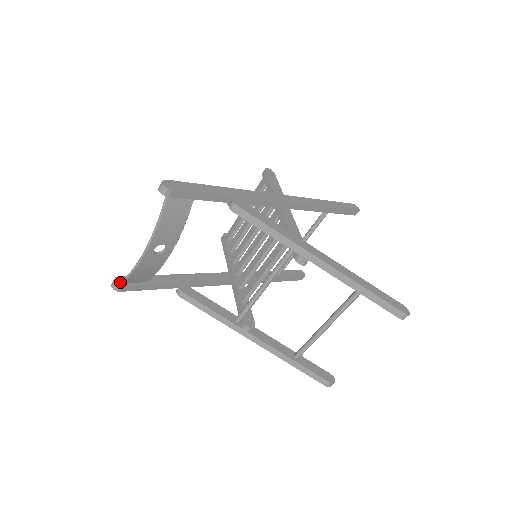
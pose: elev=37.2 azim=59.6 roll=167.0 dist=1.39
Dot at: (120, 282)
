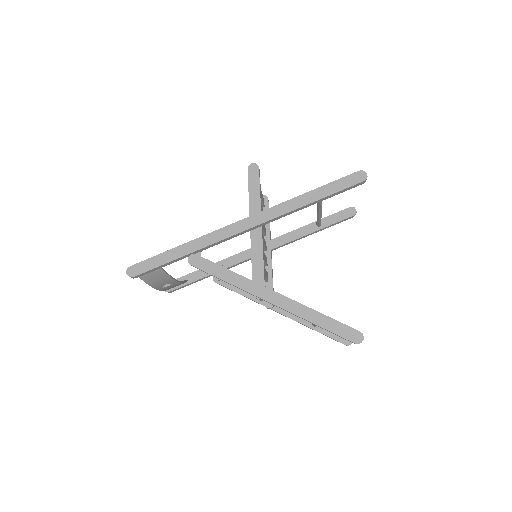
Dot at: occluded
